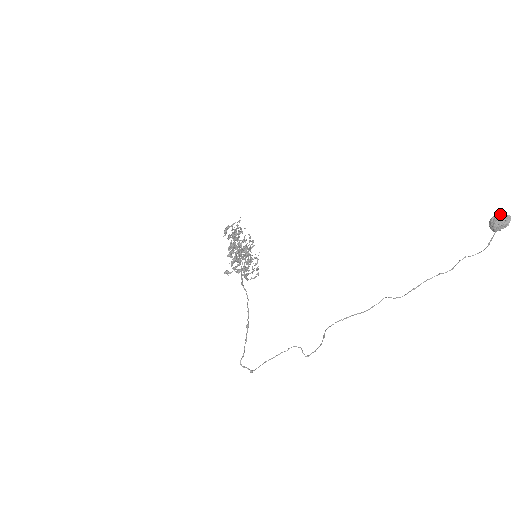
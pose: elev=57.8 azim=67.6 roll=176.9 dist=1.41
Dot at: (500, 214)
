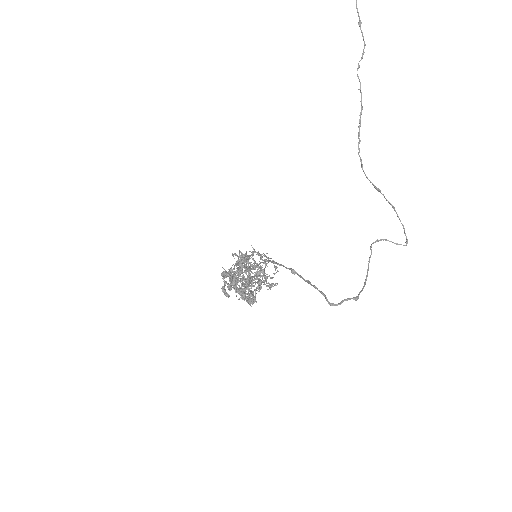
Dot at: out of frame
